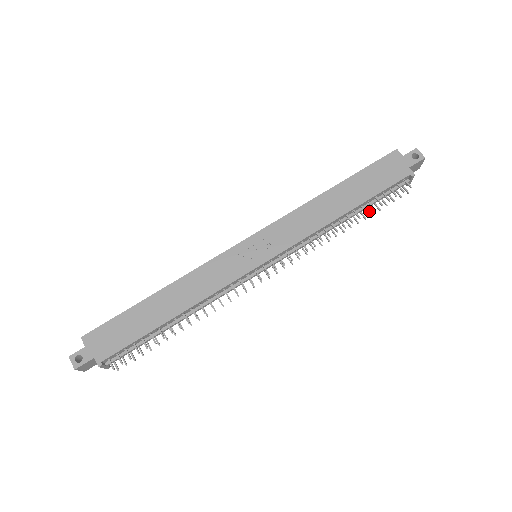
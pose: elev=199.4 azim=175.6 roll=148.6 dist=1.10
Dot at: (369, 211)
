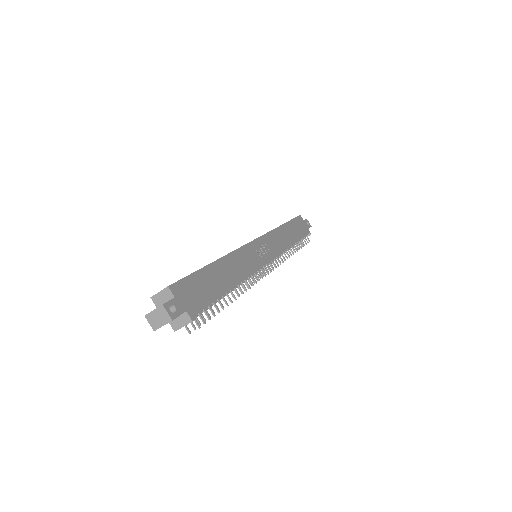
Dot at: occluded
